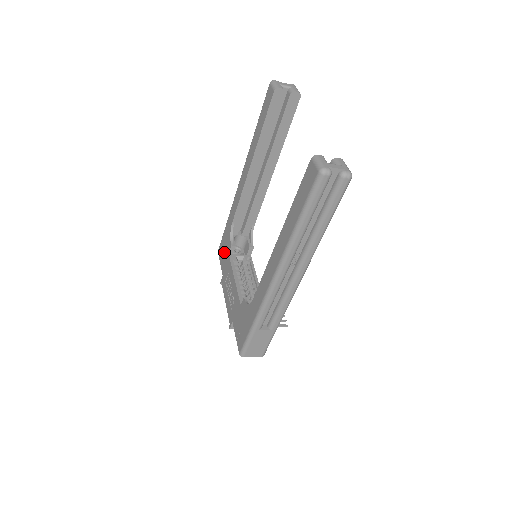
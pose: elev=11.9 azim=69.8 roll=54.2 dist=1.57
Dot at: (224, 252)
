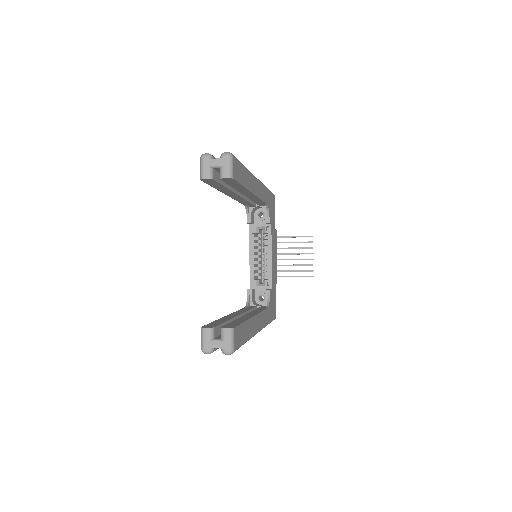
Dot at: occluded
